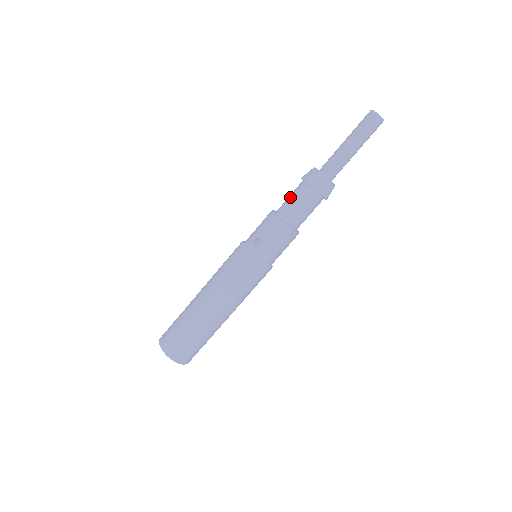
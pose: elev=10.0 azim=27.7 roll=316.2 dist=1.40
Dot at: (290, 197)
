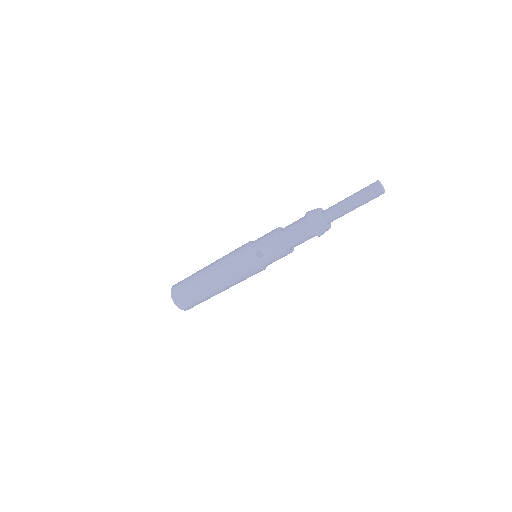
Dot at: (293, 228)
